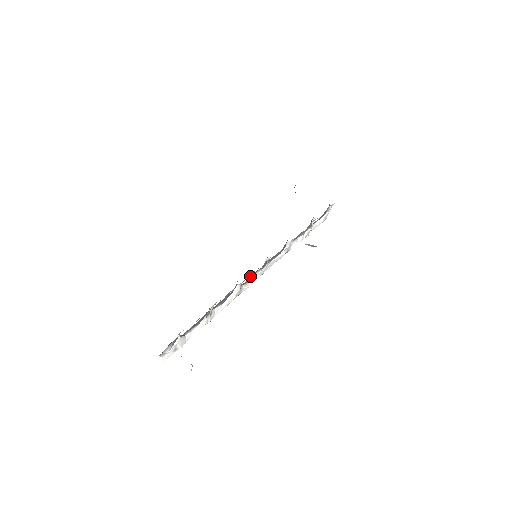
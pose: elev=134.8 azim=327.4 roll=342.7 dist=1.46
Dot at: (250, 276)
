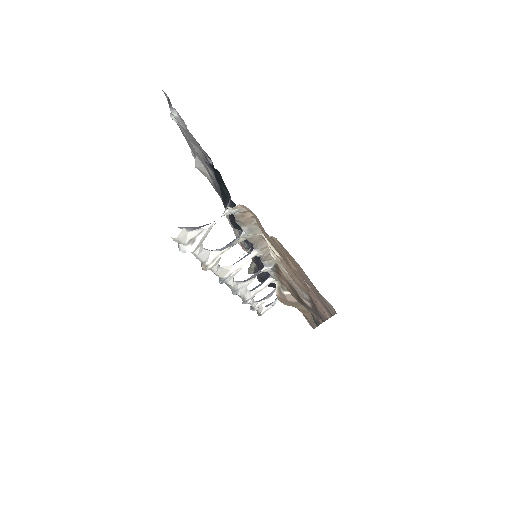
Dot at: occluded
